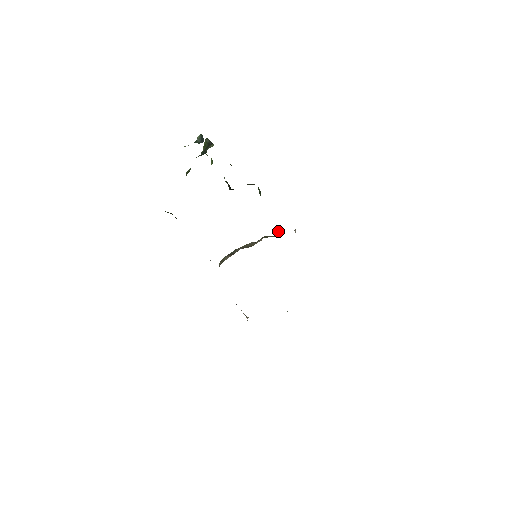
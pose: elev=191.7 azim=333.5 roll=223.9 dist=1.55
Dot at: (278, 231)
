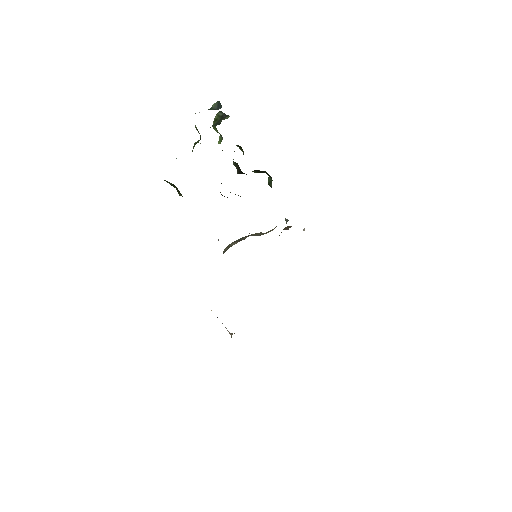
Dot at: (288, 226)
